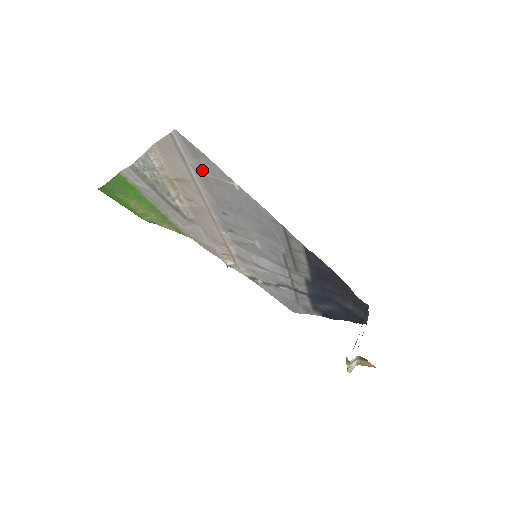
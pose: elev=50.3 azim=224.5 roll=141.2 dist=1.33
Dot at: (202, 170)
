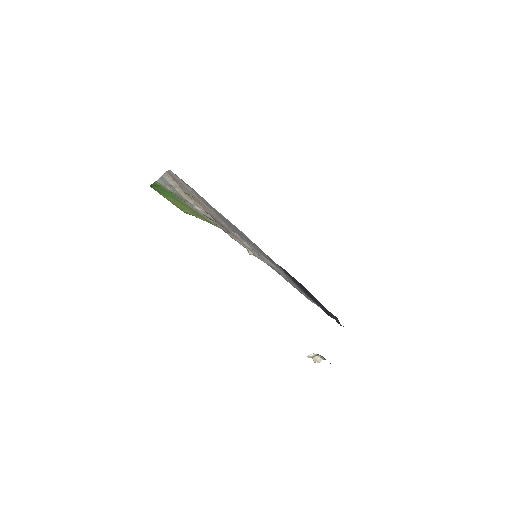
Dot at: (197, 195)
